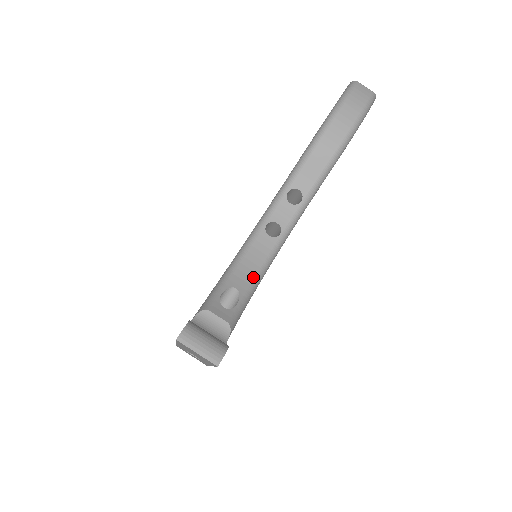
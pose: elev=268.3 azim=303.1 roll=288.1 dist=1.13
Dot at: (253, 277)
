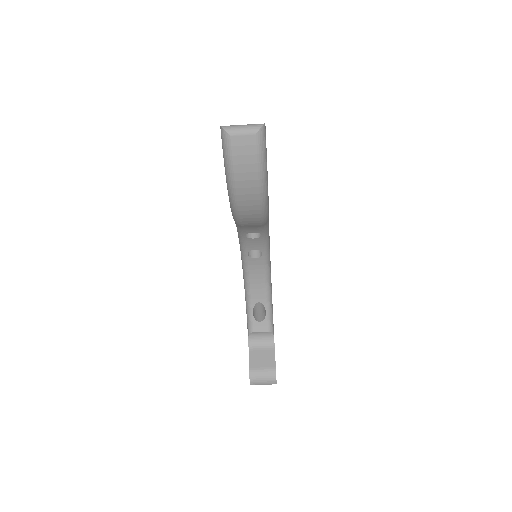
Dot at: (264, 287)
